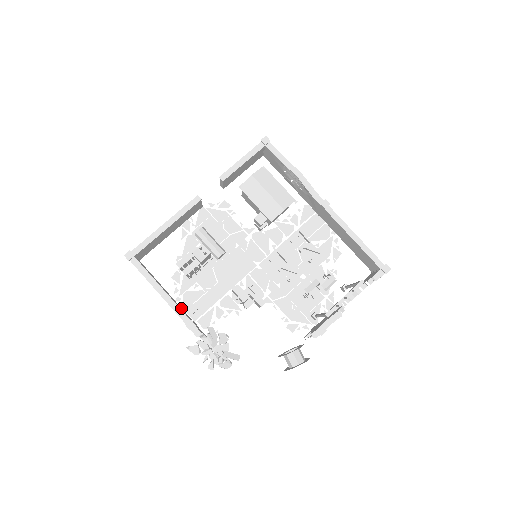
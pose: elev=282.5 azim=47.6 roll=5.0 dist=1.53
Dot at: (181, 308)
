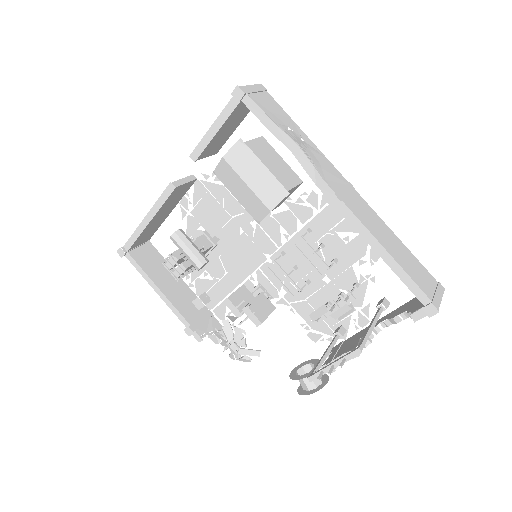
Dot at: (193, 297)
